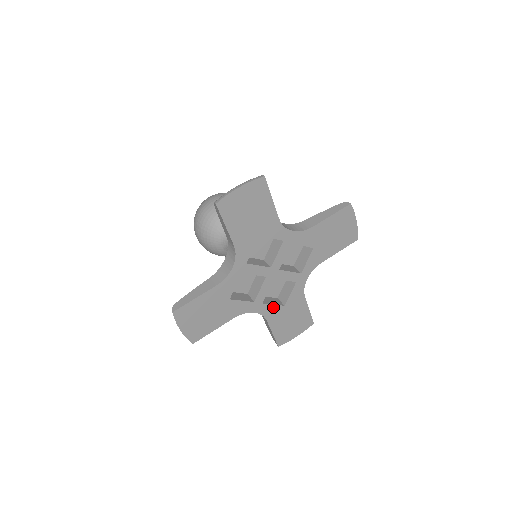
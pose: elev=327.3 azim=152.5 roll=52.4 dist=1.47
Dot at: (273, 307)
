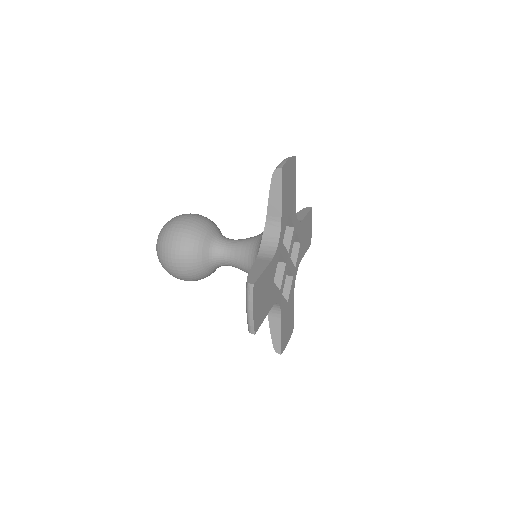
Dot at: (284, 302)
